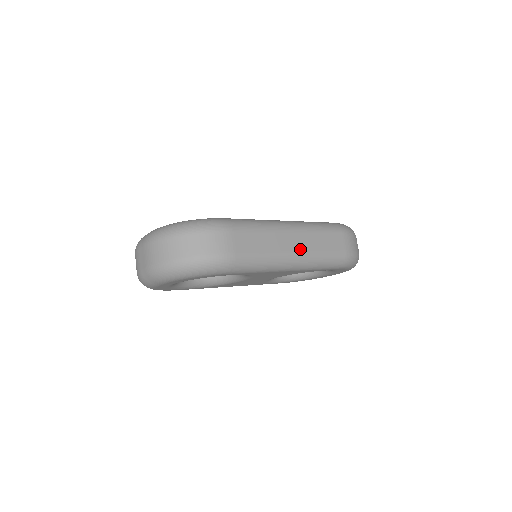
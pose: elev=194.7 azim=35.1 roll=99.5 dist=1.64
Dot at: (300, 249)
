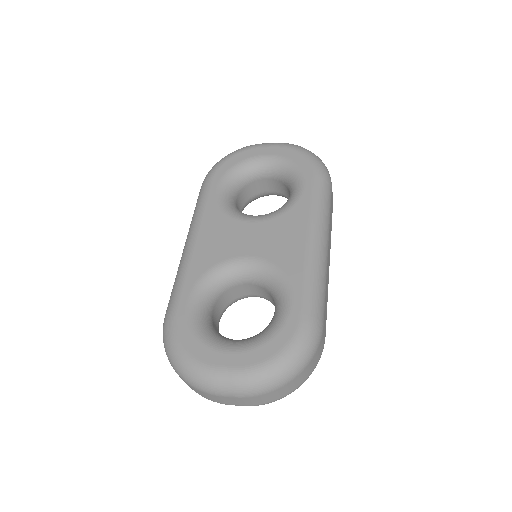
Dot at: occluded
